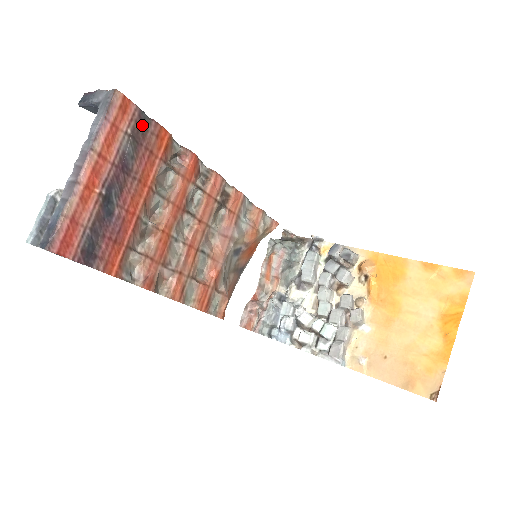
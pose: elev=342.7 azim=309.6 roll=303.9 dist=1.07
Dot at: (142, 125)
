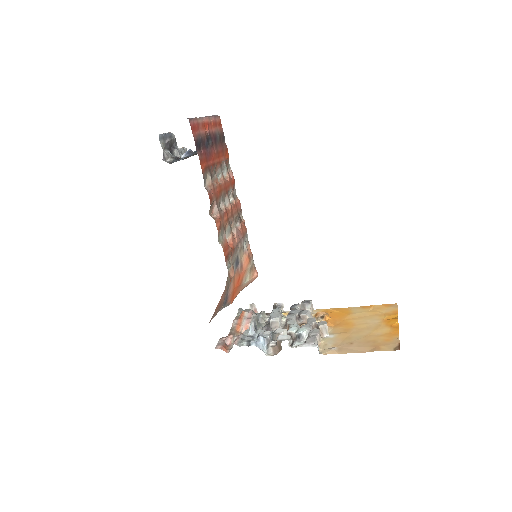
Dot at: (223, 138)
